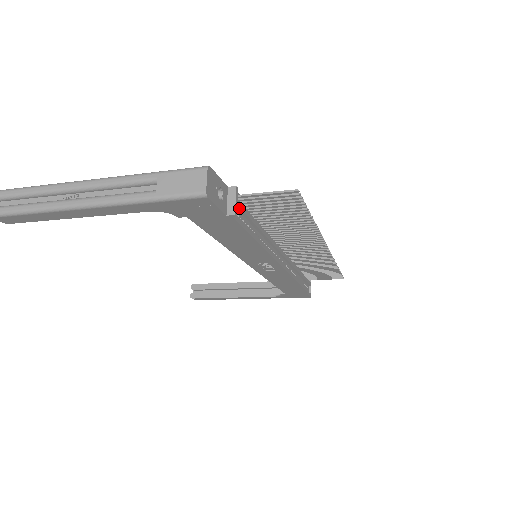
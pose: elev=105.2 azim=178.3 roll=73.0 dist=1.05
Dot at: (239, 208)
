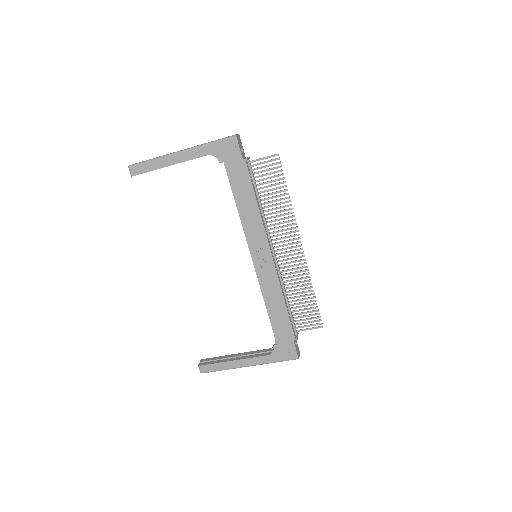
Dot at: (249, 165)
